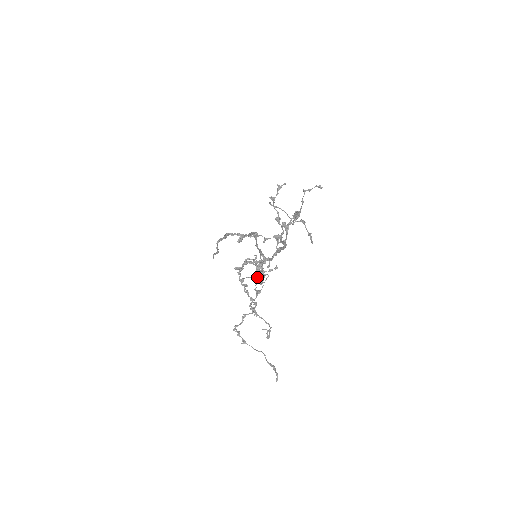
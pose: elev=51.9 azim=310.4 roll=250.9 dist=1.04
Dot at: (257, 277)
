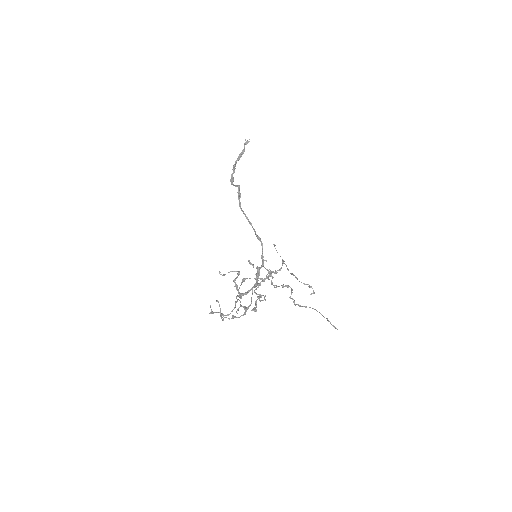
Dot at: occluded
